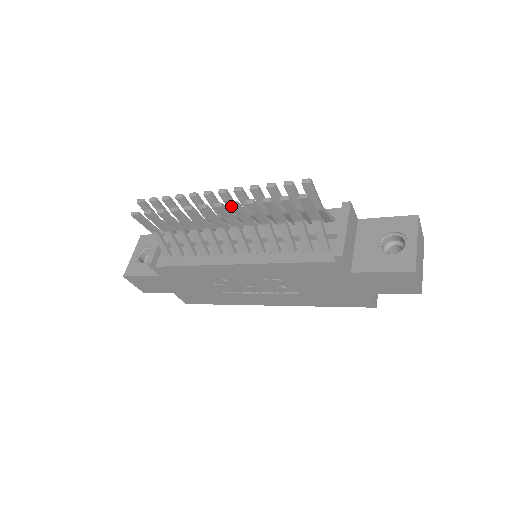
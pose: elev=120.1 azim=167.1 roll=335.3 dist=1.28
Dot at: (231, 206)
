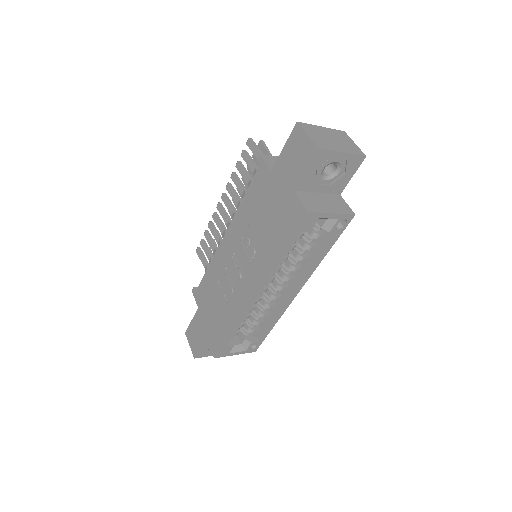
Dot at: (226, 188)
